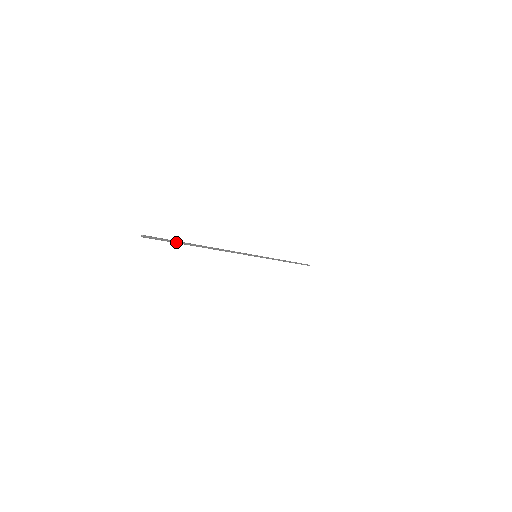
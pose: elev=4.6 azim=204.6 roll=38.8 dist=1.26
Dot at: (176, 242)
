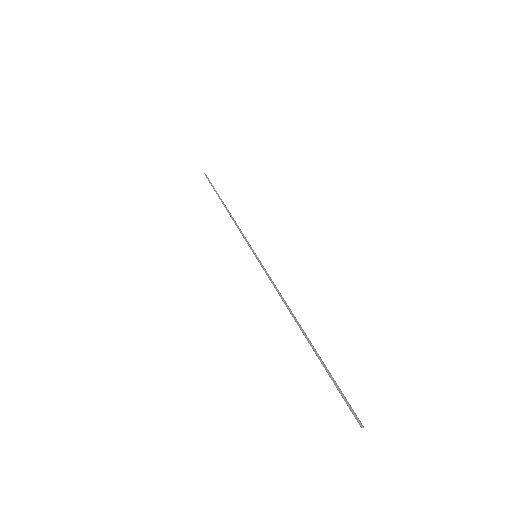
Dot at: (331, 377)
